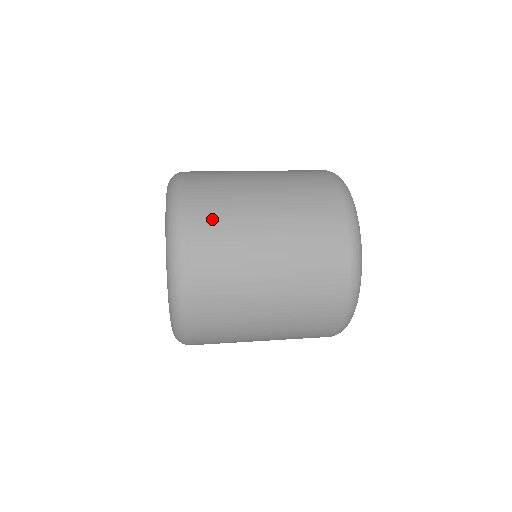
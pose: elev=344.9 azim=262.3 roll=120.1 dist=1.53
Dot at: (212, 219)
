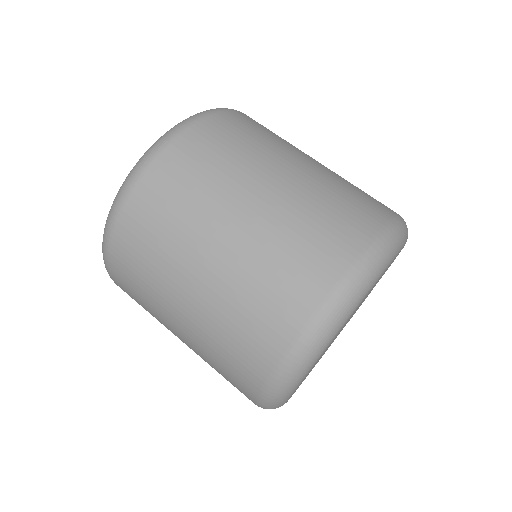
Dot at: (136, 255)
